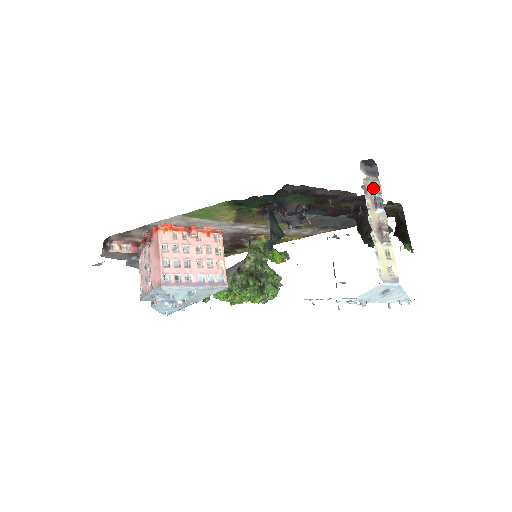
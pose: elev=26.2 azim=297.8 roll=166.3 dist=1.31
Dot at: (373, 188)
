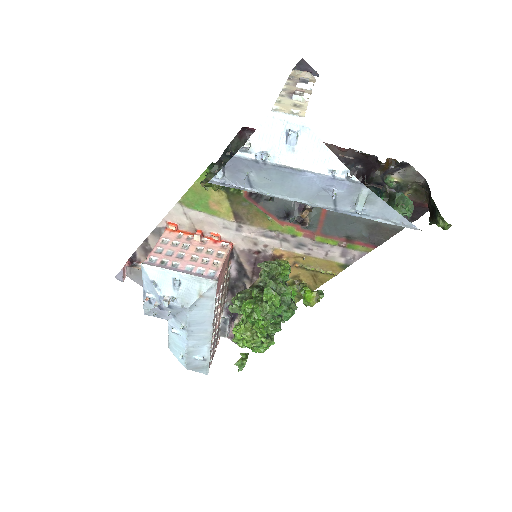
Dot at: occluded
